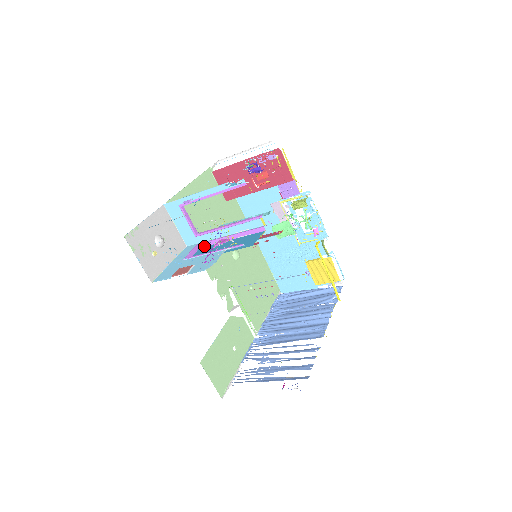
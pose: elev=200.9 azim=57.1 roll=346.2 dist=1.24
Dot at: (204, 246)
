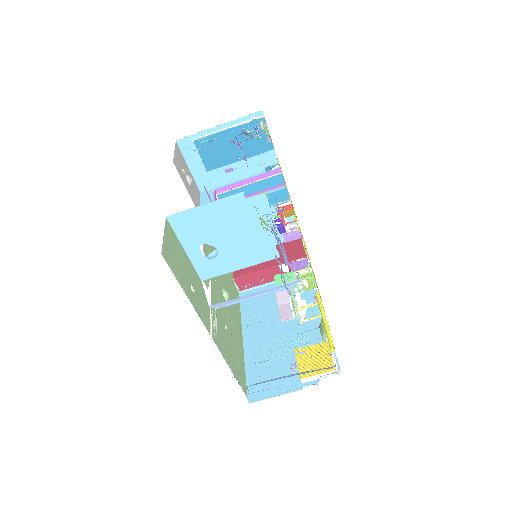
Dot at: occluded
